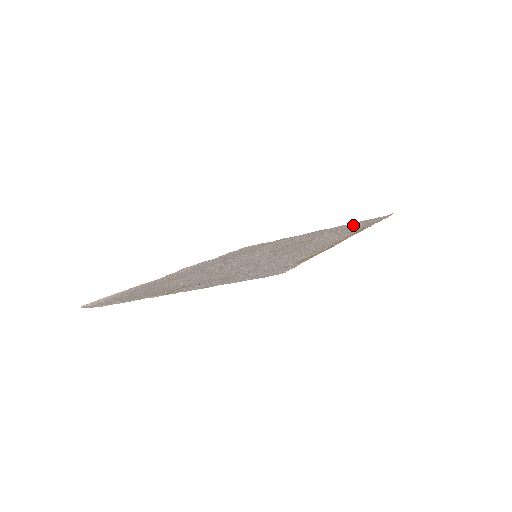
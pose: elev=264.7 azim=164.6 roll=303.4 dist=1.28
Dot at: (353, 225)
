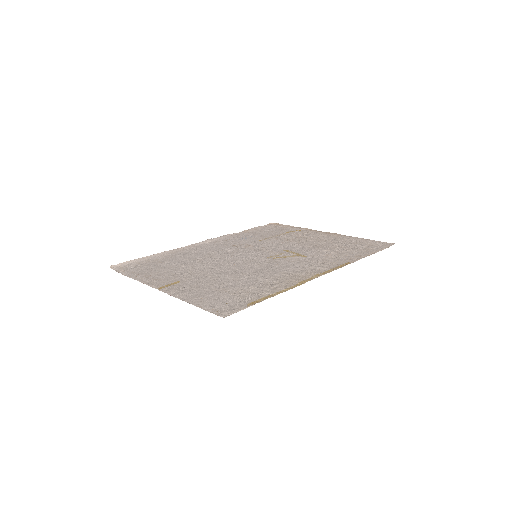
Dot at: (354, 245)
